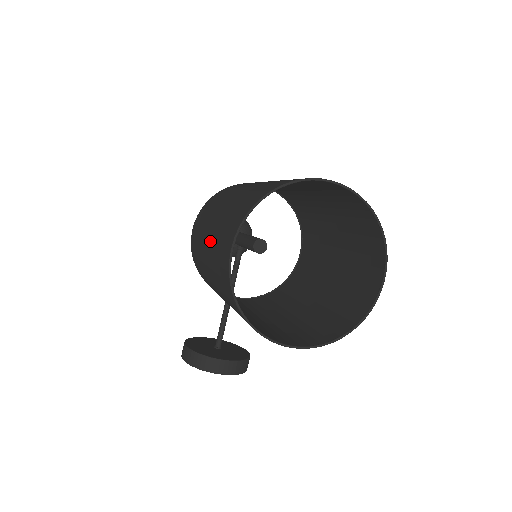
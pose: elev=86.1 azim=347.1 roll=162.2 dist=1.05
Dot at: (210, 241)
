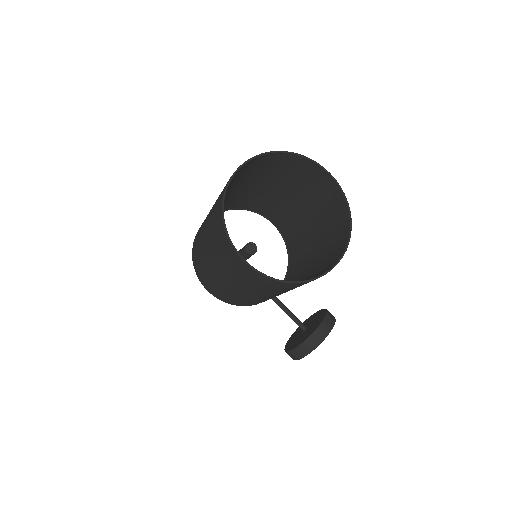
Dot at: (227, 278)
